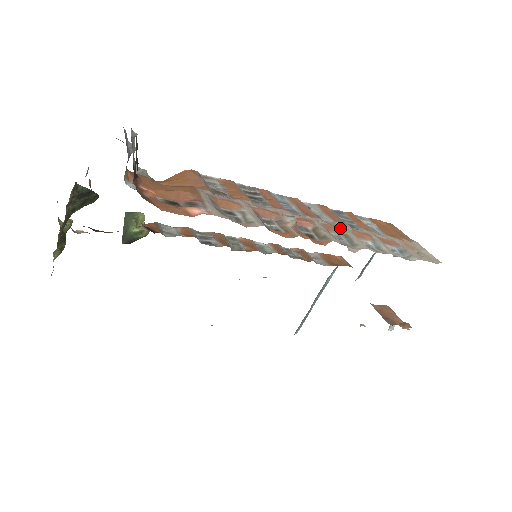
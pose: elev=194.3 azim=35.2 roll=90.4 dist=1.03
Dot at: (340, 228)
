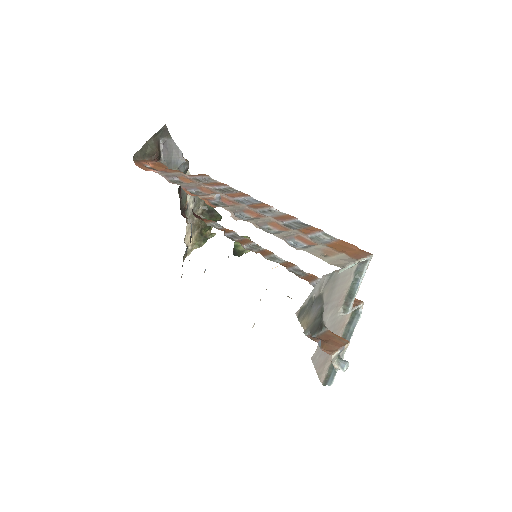
Dot at: (260, 215)
